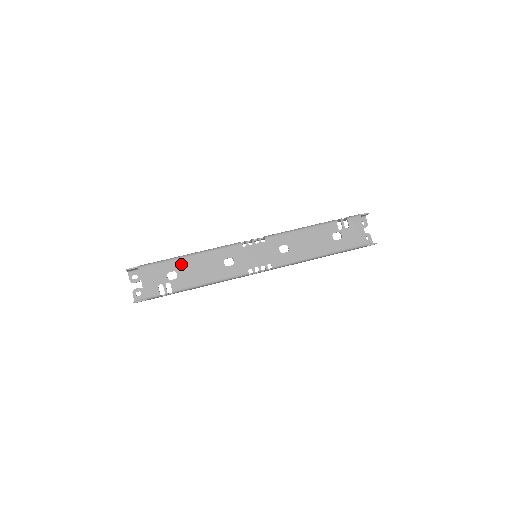
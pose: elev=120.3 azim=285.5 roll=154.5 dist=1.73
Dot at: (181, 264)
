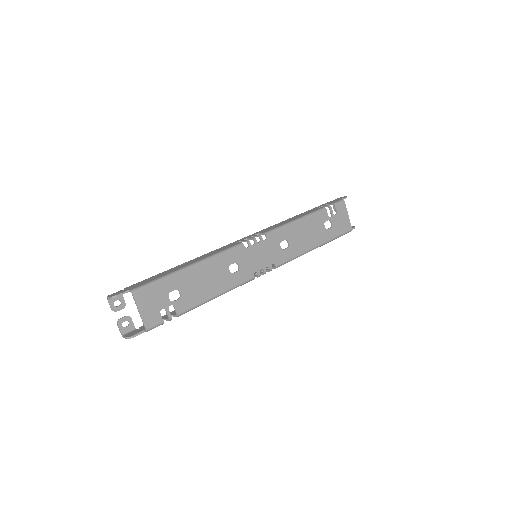
Dot at: (183, 279)
